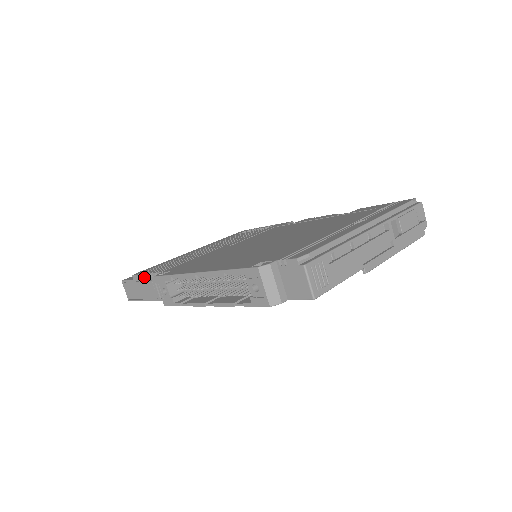
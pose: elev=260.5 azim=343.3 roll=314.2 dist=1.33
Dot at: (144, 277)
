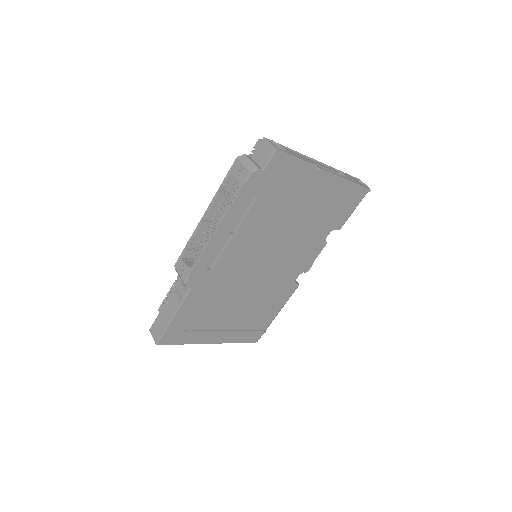
Dot at: (167, 296)
